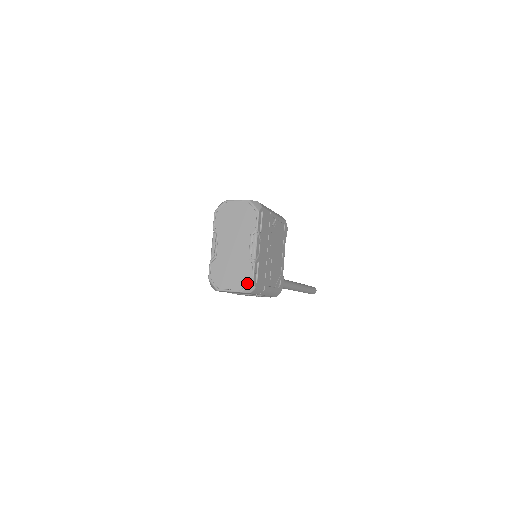
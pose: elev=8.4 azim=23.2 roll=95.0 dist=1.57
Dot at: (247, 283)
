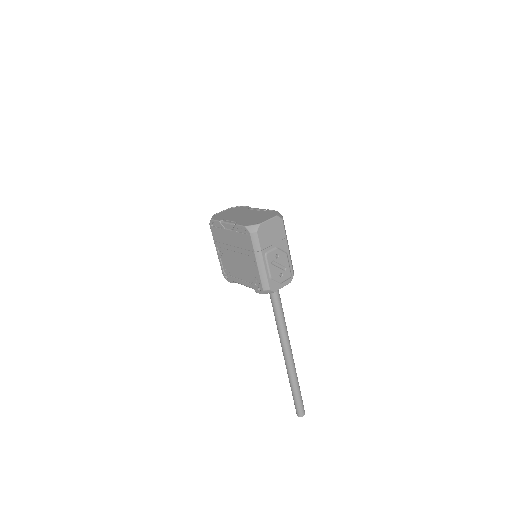
Dot at: (275, 213)
